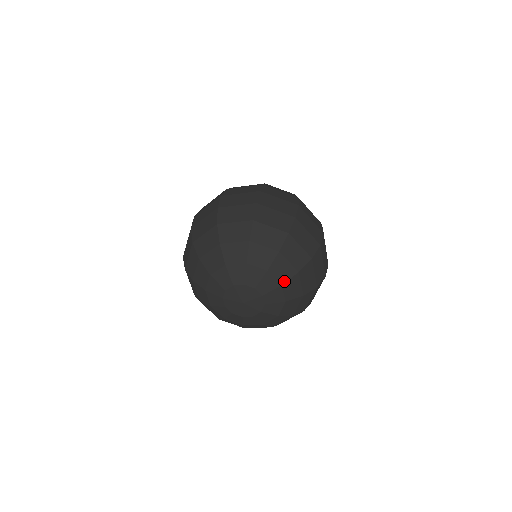
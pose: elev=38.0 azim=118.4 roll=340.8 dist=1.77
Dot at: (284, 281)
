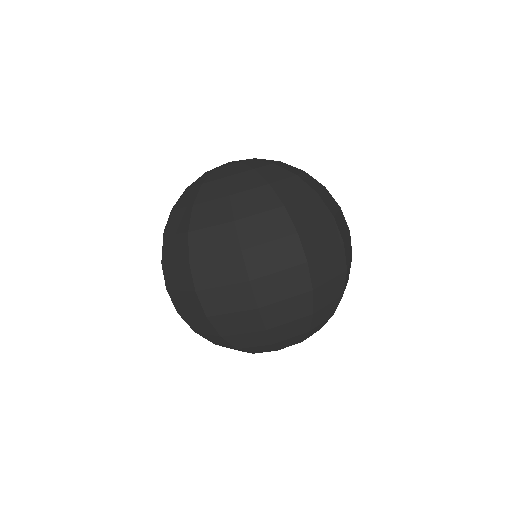
Dot at: (320, 328)
